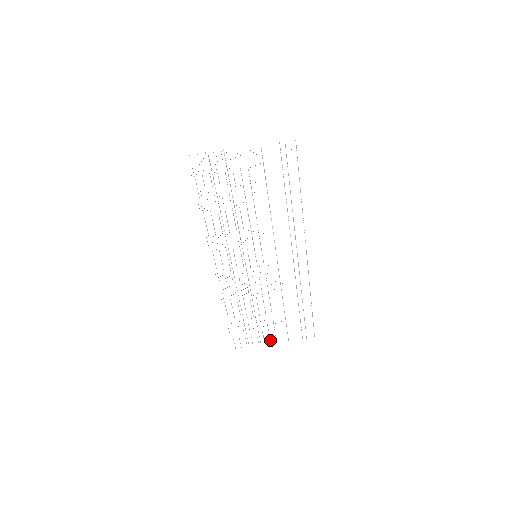
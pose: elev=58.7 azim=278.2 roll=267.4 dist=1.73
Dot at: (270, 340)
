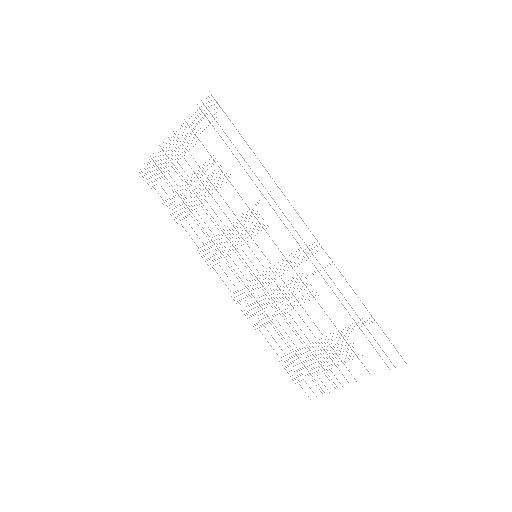
Dot at: occluded
